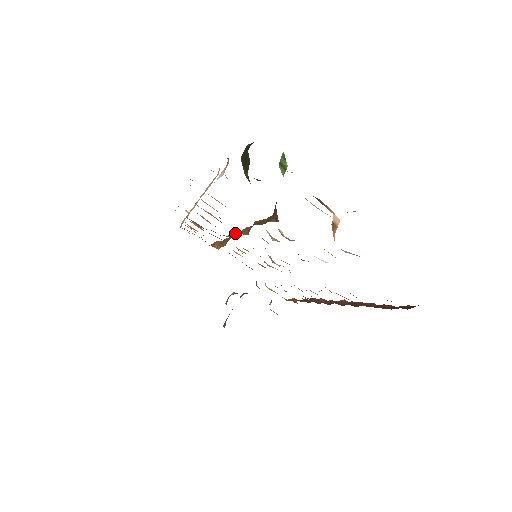
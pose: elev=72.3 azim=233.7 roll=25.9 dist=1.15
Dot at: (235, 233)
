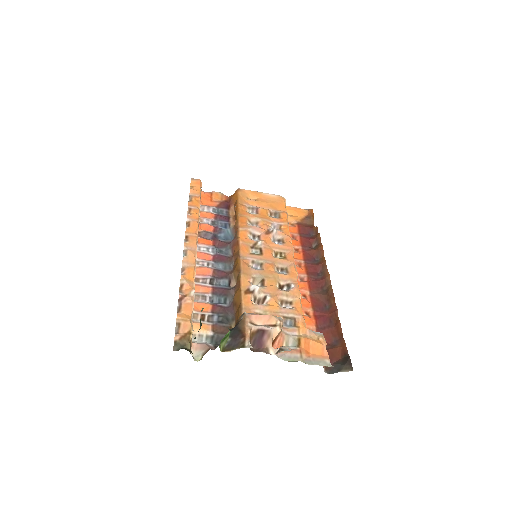
Dot at: (235, 246)
